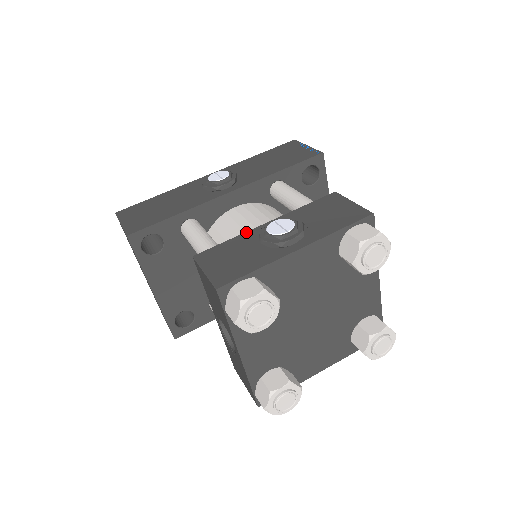
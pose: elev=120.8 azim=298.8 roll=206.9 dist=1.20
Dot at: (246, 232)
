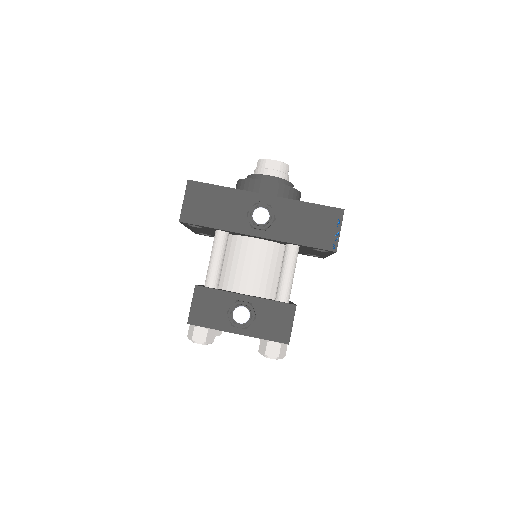
Dot at: (230, 292)
